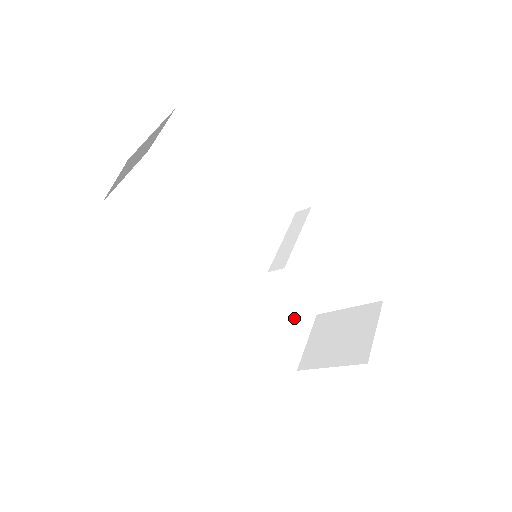
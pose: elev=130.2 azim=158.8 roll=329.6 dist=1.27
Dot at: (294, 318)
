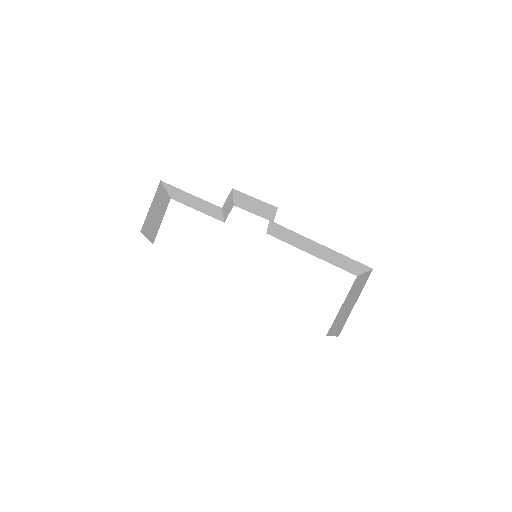
Dot at: occluded
